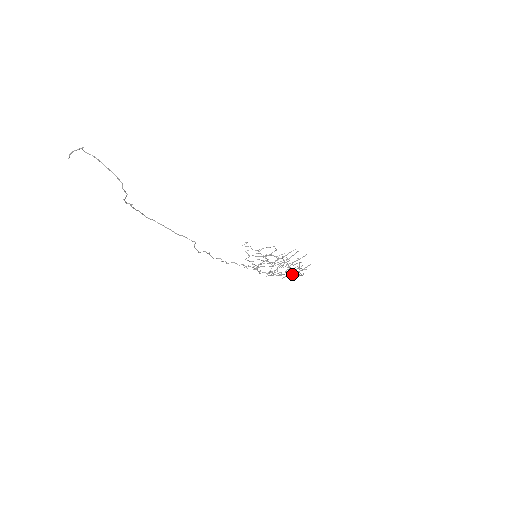
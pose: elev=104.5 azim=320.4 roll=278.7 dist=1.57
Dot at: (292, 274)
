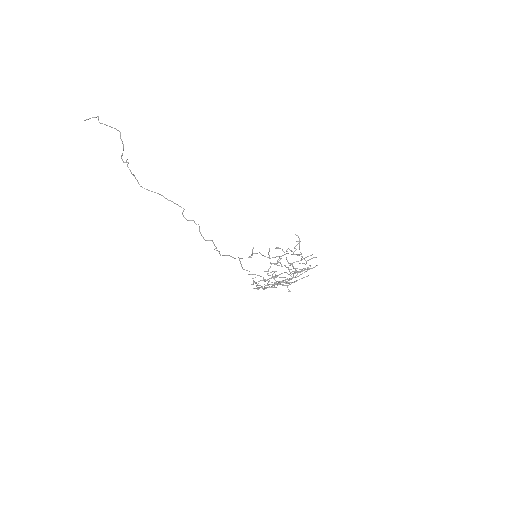
Dot at: occluded
